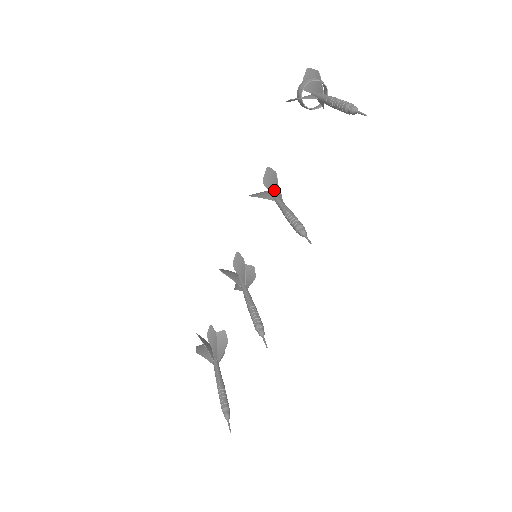
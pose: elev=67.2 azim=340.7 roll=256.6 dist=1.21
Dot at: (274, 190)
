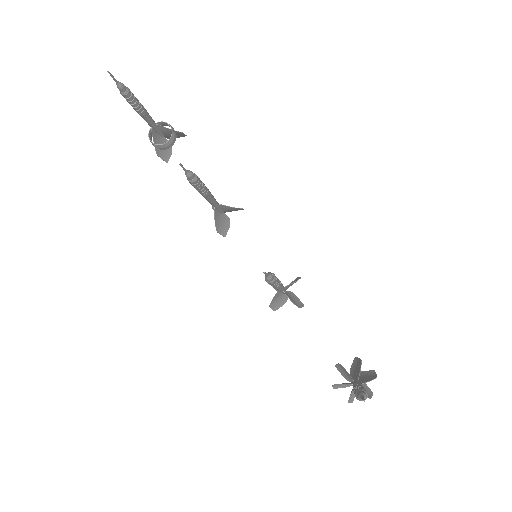
Dot at: occluded
